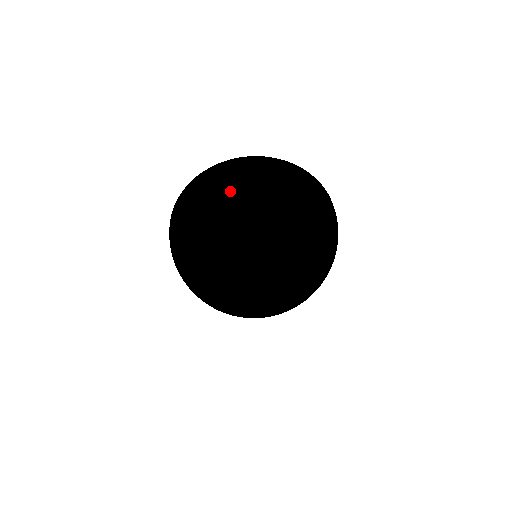
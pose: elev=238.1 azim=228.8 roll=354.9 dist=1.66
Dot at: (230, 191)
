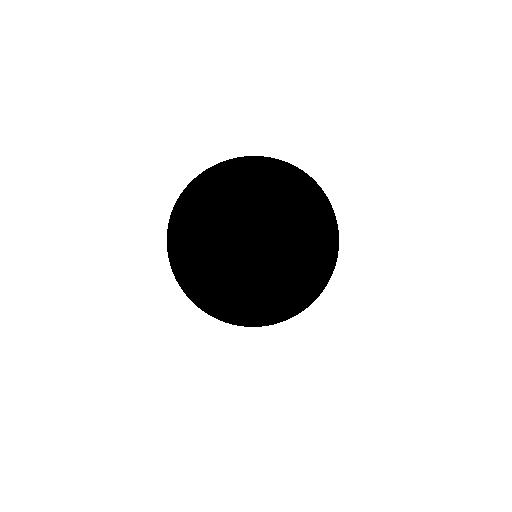
Dot at: (176, 236)
